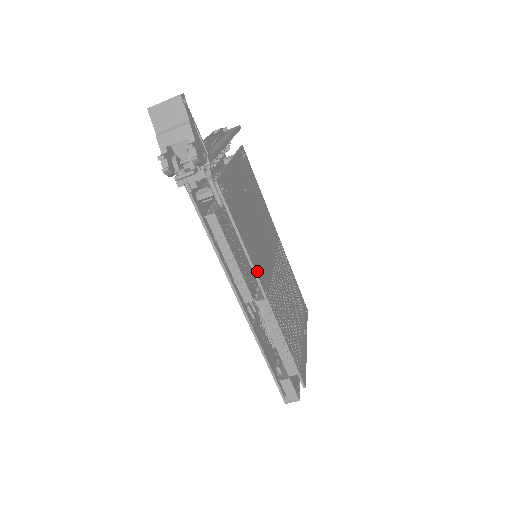
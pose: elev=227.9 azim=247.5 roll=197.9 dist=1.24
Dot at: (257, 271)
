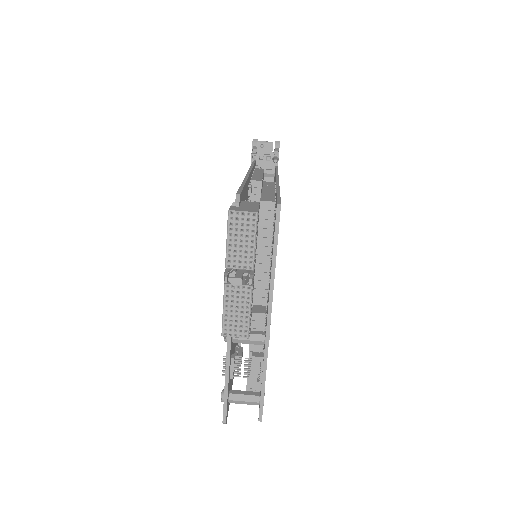
Dot at: occluded
